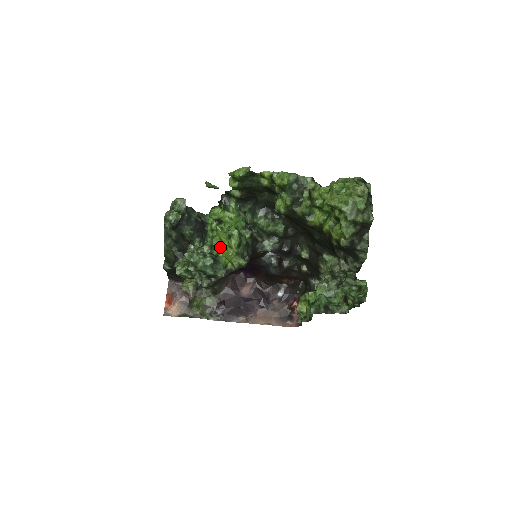
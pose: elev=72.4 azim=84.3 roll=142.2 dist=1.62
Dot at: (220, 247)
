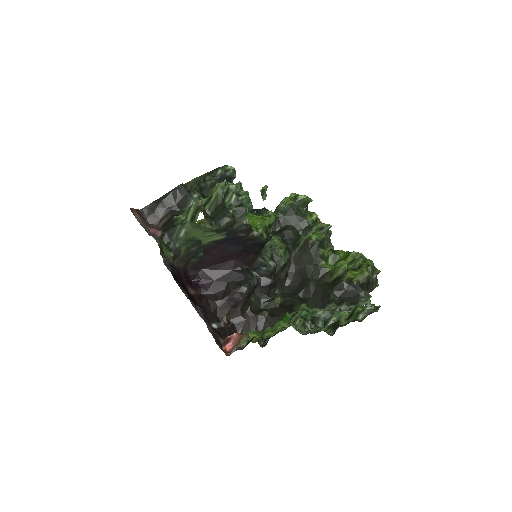
Dot at: occluded
